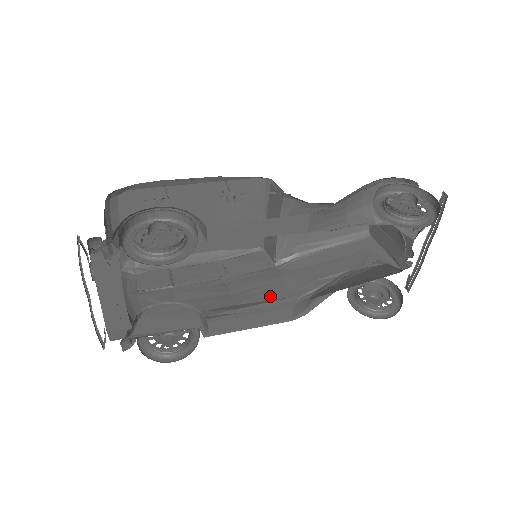
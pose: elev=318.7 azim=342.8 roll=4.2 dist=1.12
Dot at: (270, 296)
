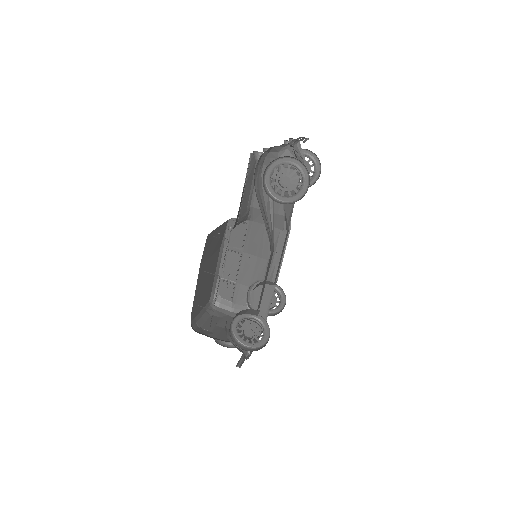
Dot at: occluded
